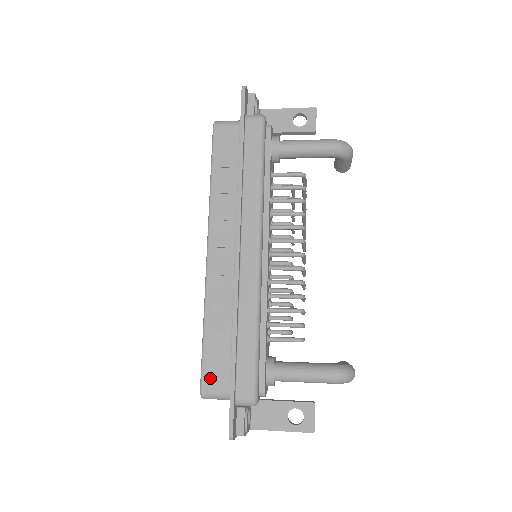
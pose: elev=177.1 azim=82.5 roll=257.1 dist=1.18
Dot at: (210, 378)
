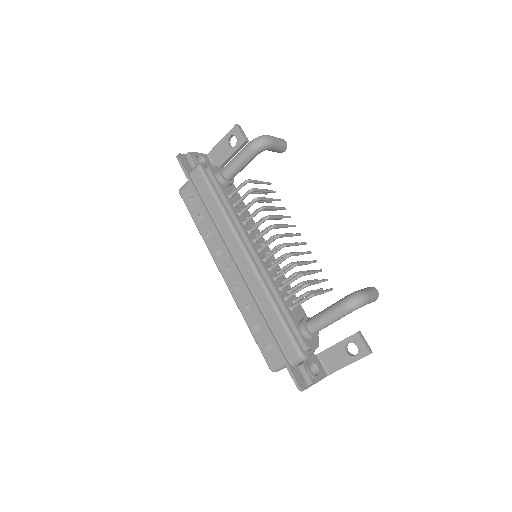
Dot at: (269, 357)
